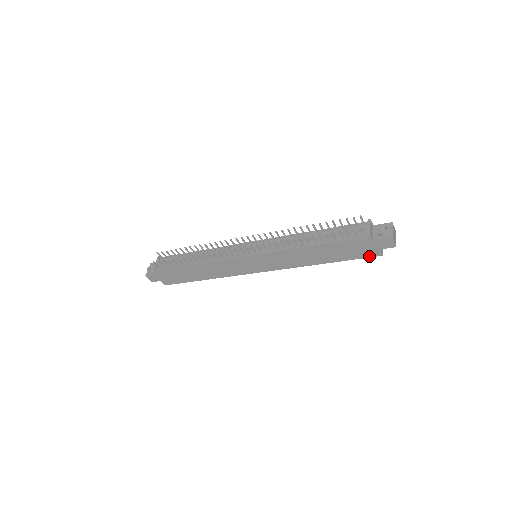
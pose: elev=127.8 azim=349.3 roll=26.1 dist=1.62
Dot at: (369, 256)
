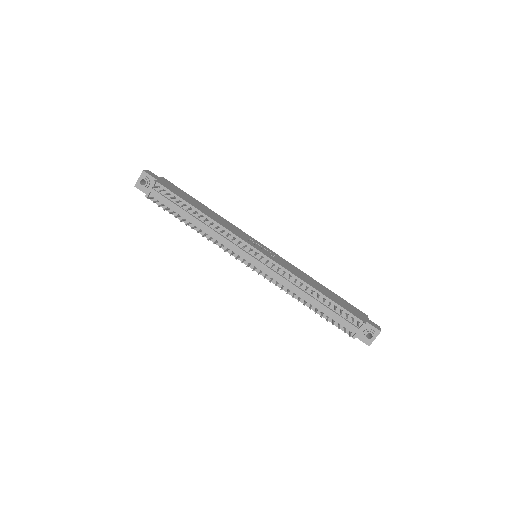
Dot at: occluded
